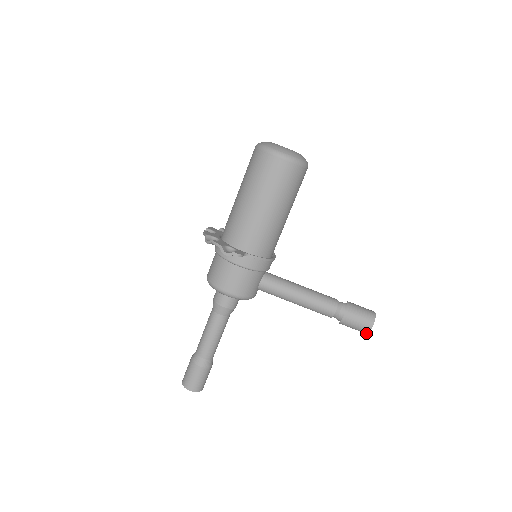
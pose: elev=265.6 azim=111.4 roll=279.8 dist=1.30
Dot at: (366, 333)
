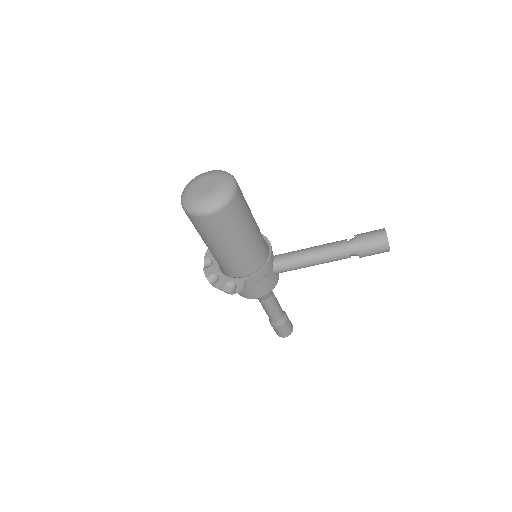
Dot at: (388, 251)
